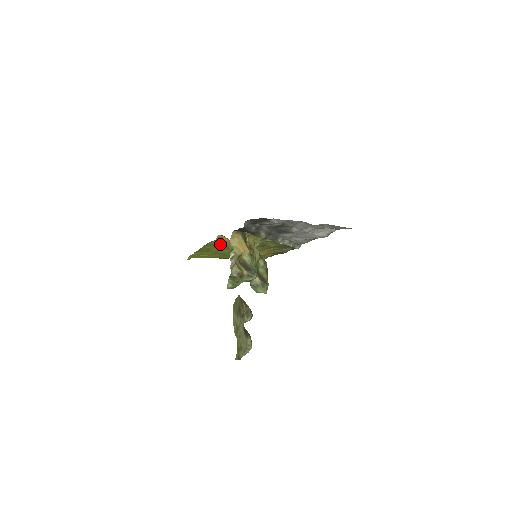
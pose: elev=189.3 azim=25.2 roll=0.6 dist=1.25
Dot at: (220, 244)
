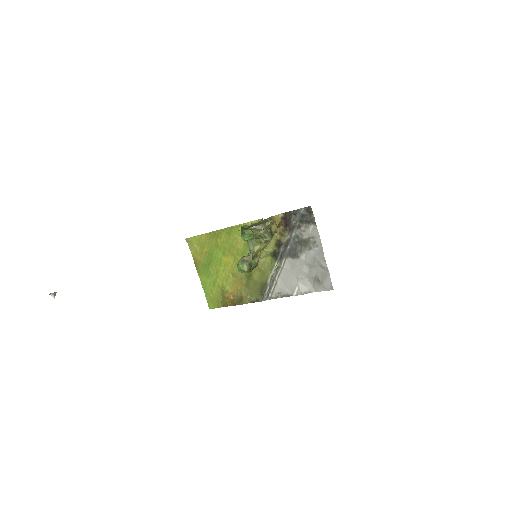
Dot at: (236, 237)
